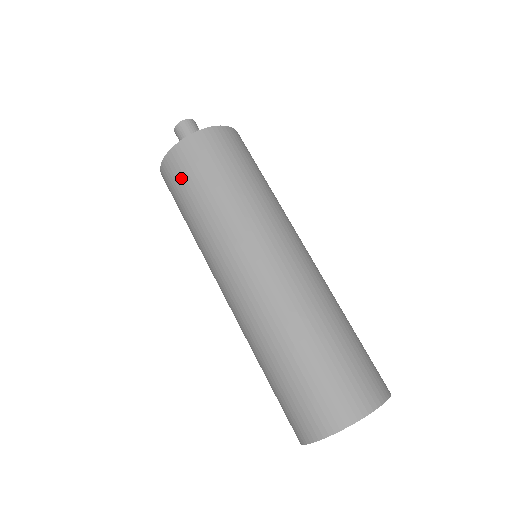
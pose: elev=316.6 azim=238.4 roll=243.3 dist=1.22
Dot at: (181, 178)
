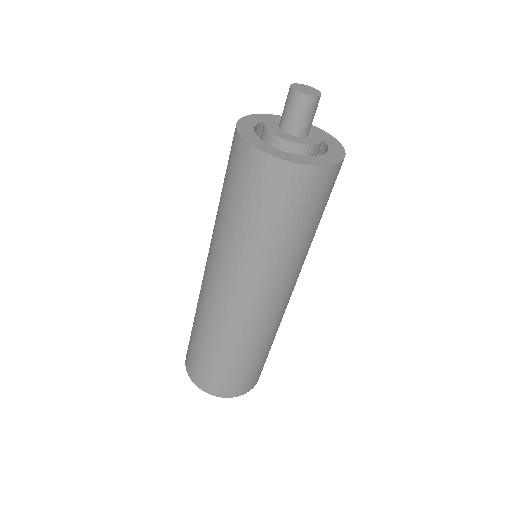
Dot at: (229, 165)
